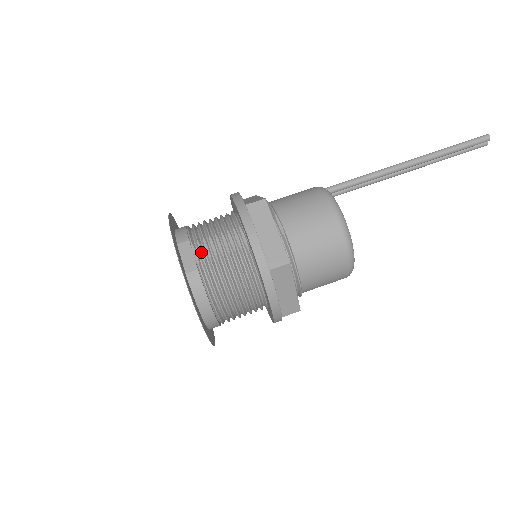
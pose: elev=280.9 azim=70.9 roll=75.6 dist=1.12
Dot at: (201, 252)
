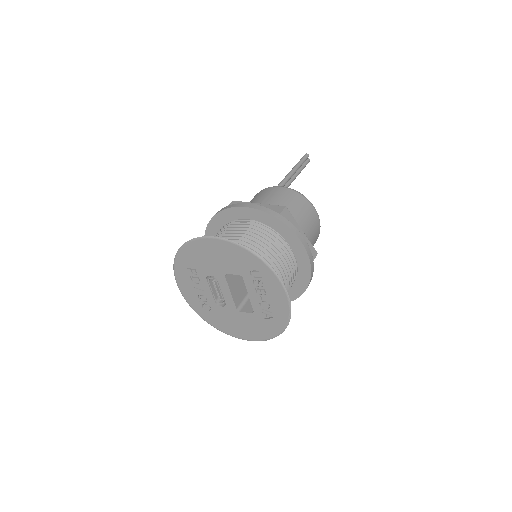
Dot at: occluded
